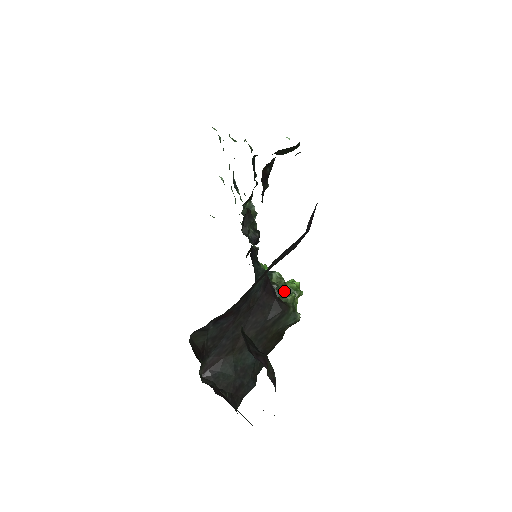
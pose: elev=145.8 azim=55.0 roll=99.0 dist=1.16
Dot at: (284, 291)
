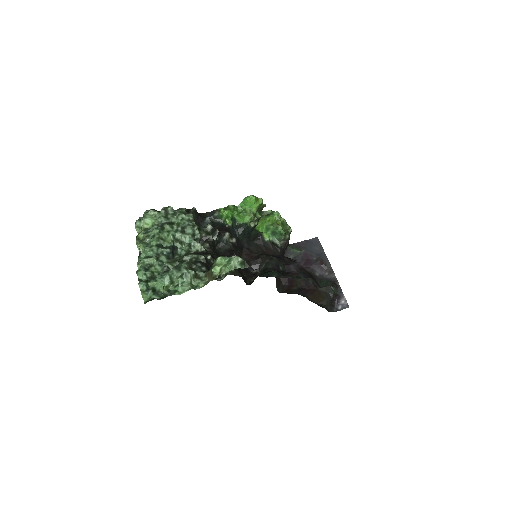
Dot at: (256, 213)
